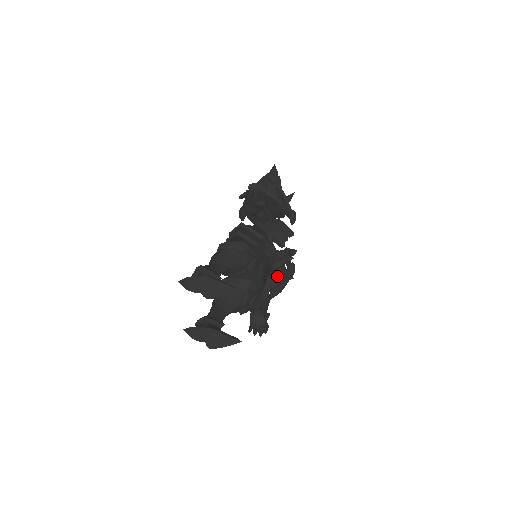
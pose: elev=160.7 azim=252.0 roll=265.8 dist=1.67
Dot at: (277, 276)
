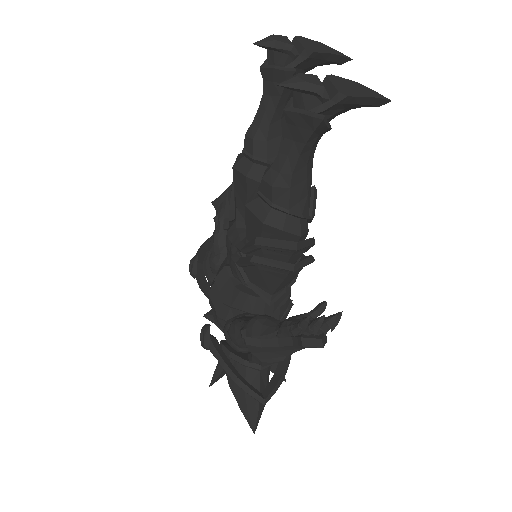
Dot at: occluded
